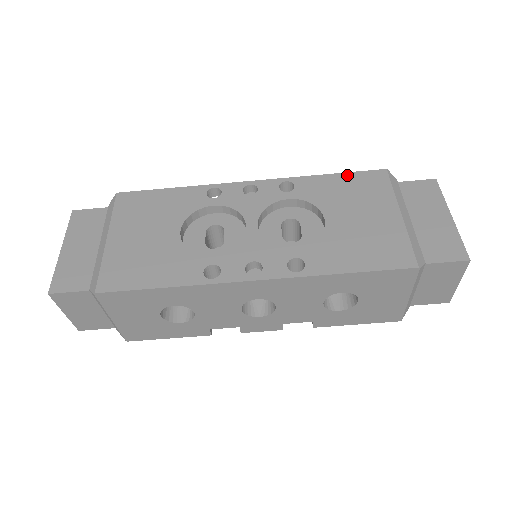
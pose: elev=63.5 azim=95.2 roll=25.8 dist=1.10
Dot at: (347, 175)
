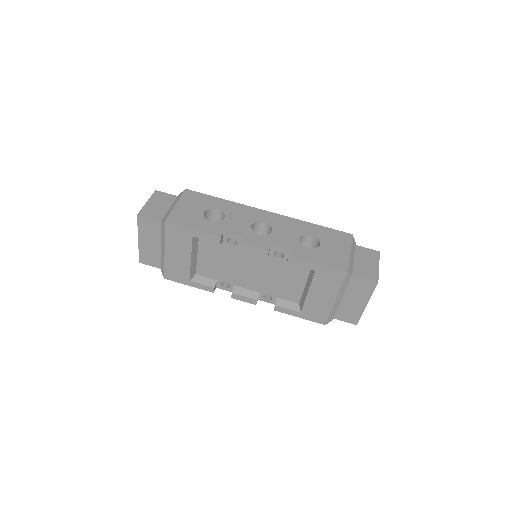
Dot at: occluded
